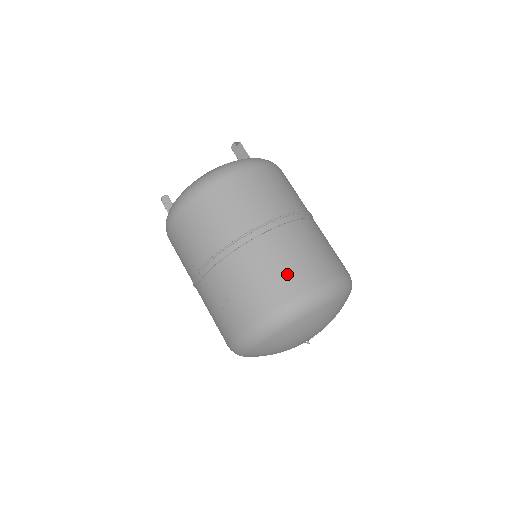
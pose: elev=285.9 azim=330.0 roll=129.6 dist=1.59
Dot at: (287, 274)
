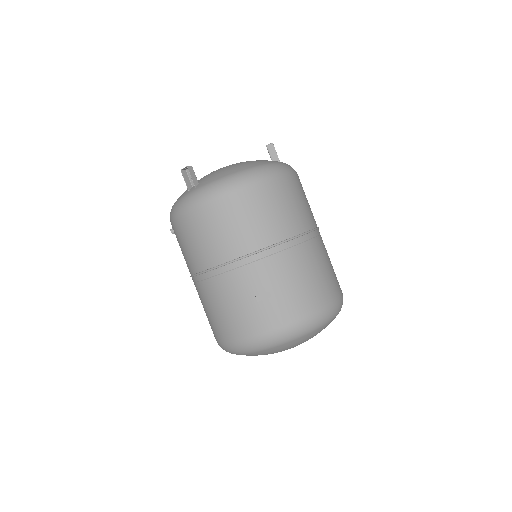
Dot at: (325, 281)
